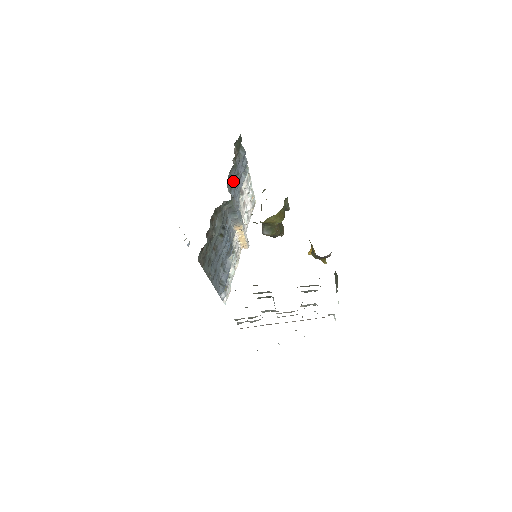
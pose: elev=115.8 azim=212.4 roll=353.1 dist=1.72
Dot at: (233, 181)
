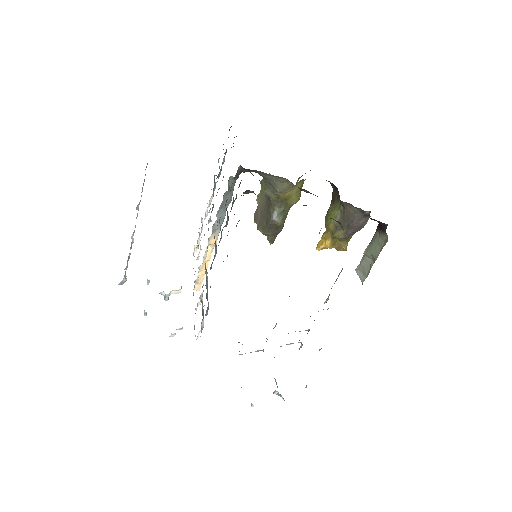
Dot at: occluded
